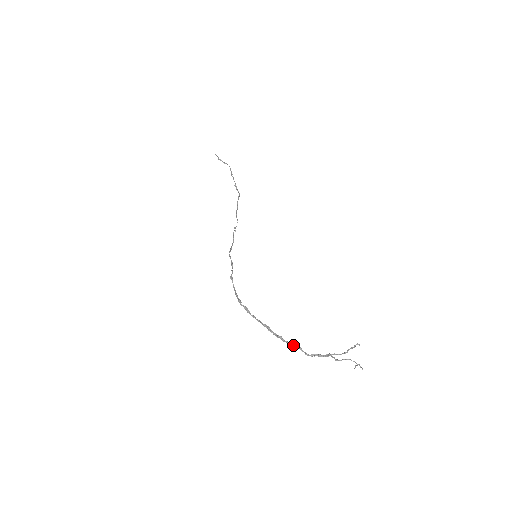
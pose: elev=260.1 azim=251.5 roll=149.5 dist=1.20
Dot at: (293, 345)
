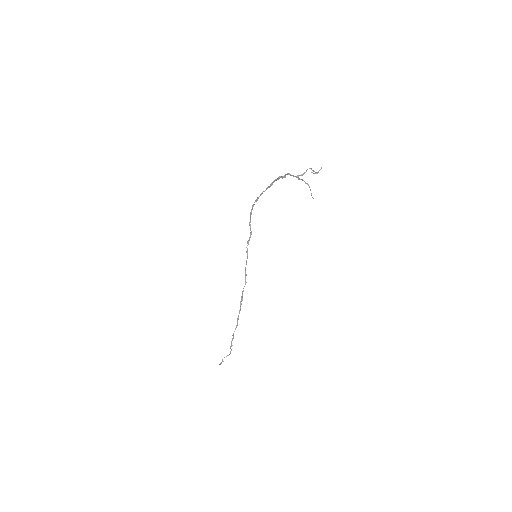
Dot at: (283, 176)
